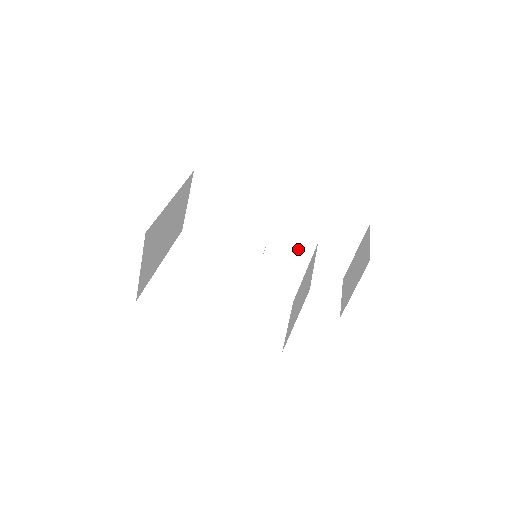
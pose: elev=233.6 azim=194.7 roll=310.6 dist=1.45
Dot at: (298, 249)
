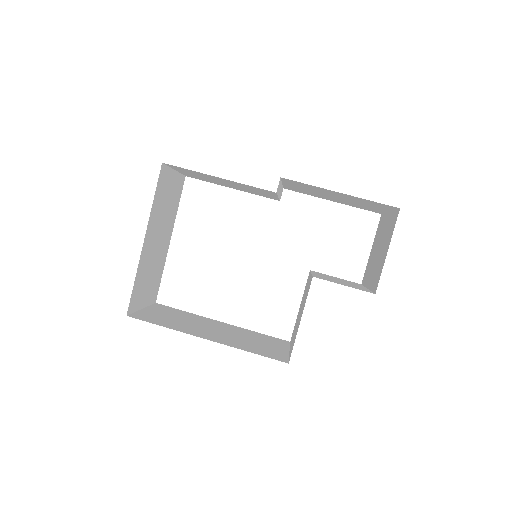
Dot at: (320, 196)
